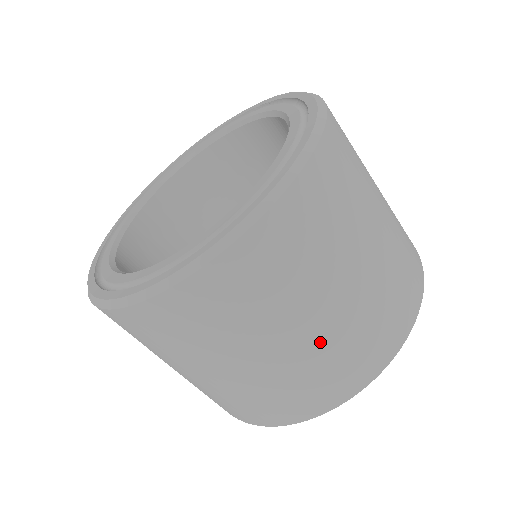
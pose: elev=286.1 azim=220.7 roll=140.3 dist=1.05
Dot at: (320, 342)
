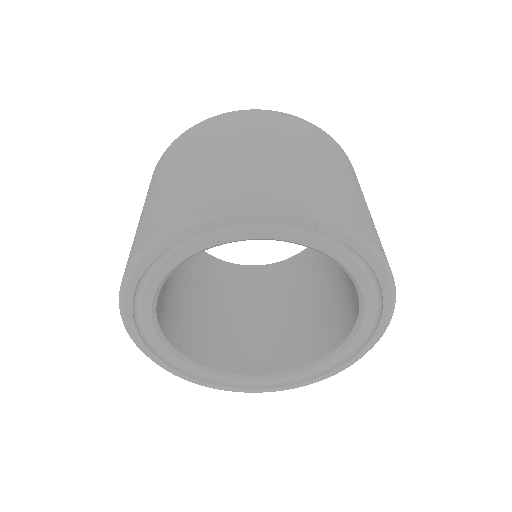
Dot at: occluded
